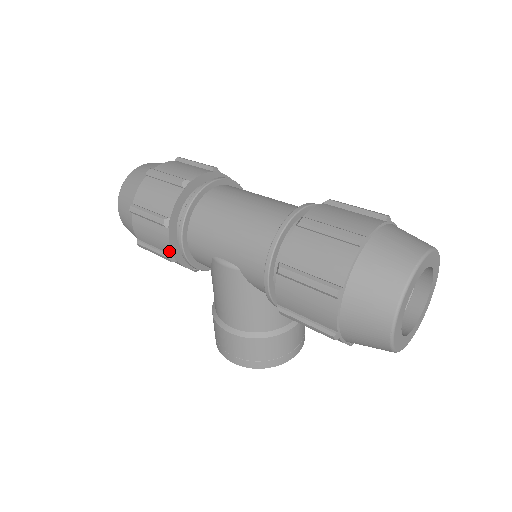
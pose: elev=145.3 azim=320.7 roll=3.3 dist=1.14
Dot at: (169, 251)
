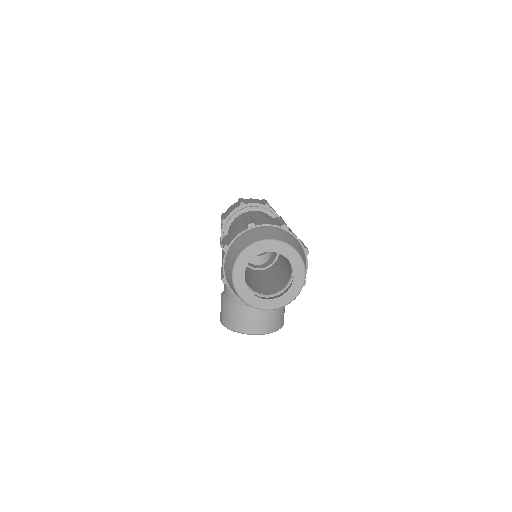
Dot at: (221, 240)
